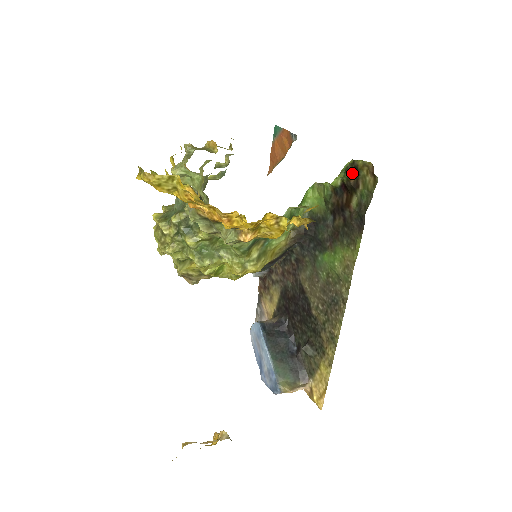
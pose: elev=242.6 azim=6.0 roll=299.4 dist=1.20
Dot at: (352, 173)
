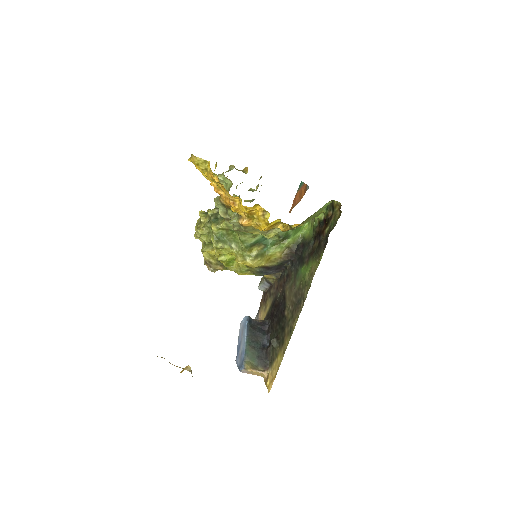
Dot at: (330, 210)
